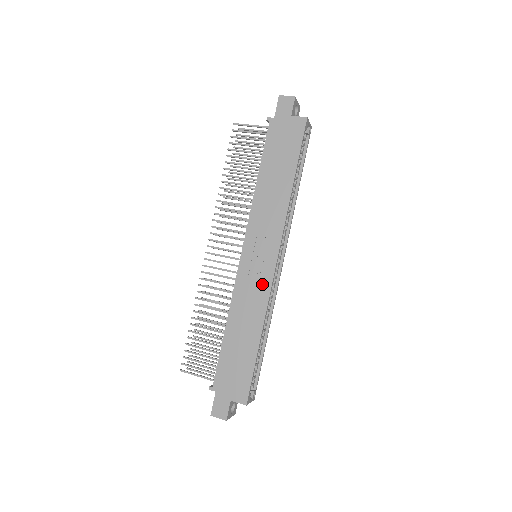
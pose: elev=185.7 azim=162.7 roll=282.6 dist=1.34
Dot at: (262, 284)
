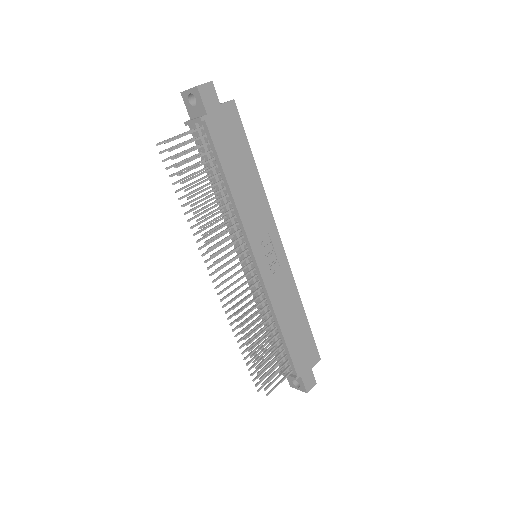
Dot at: (284, 272)
